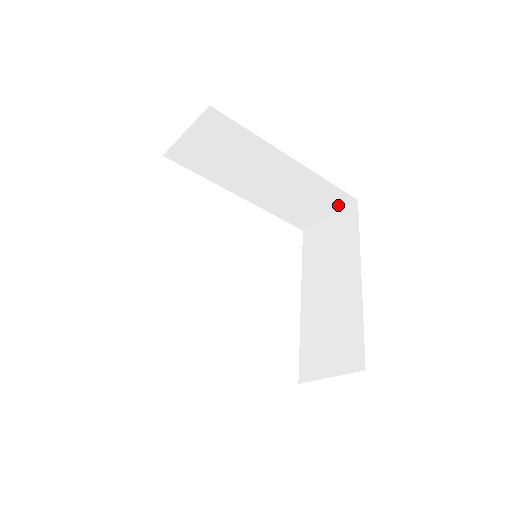
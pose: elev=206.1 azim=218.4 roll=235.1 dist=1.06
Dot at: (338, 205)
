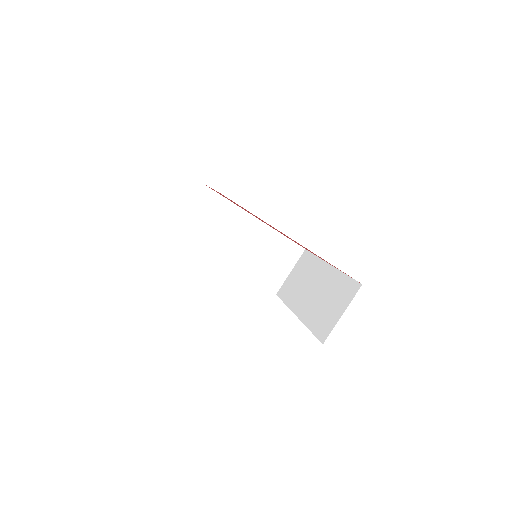
Dot at: (294, 258)
